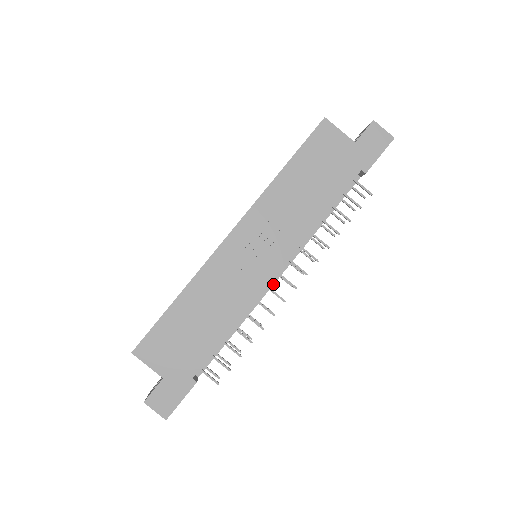
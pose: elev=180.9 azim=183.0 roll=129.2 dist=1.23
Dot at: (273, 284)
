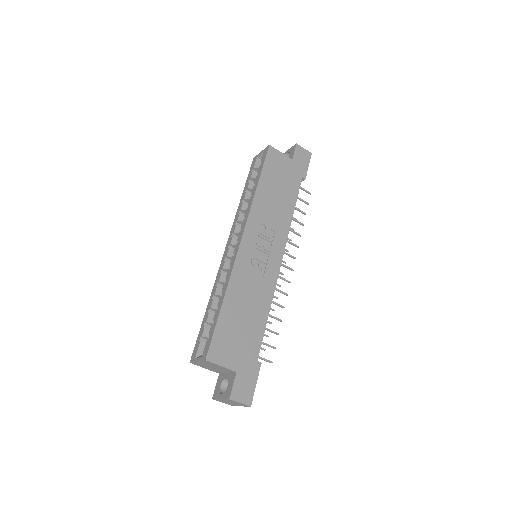
Dot at: occluded
